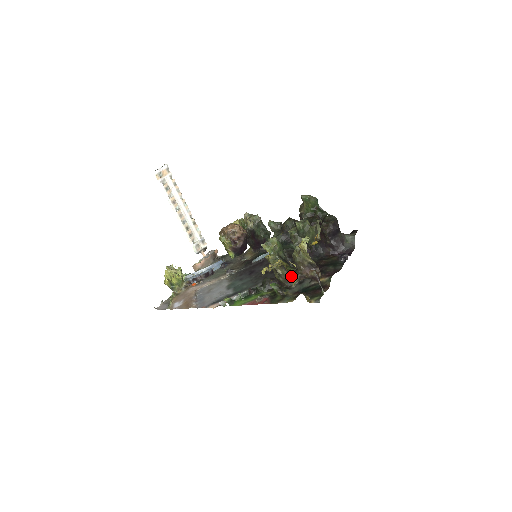
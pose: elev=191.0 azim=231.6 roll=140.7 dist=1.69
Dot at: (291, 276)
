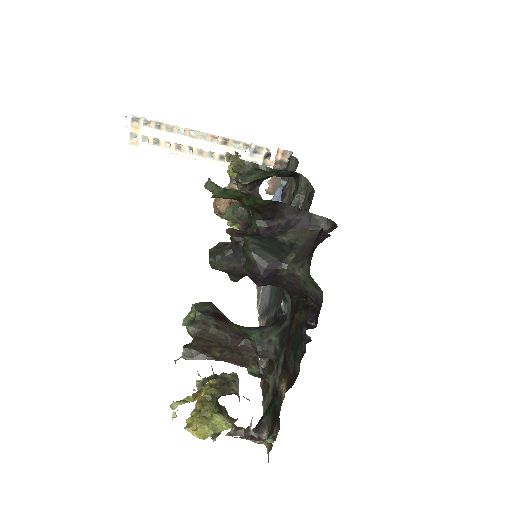
Dot at: (220, 419)
